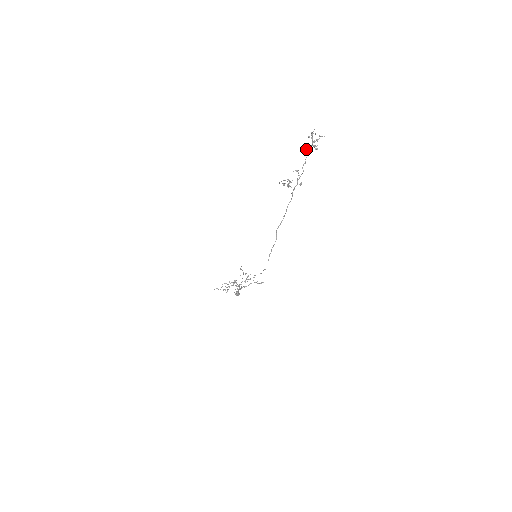
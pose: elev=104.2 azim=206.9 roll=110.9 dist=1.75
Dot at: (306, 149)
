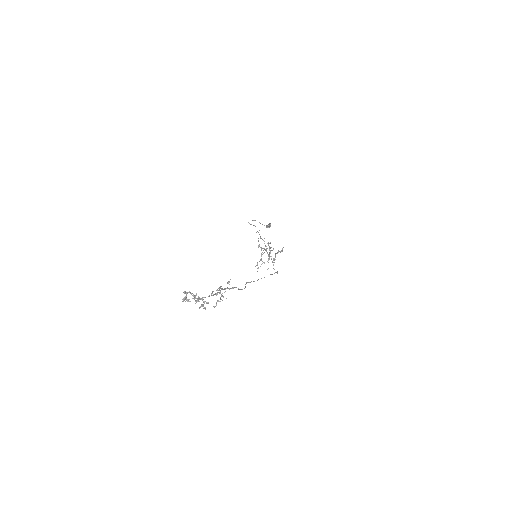
Dot at: (198, 298)
